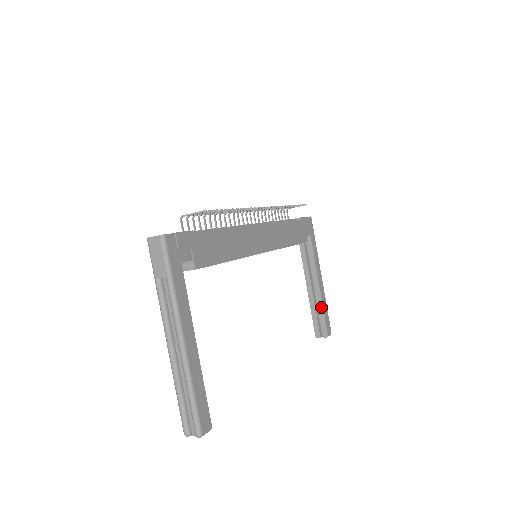
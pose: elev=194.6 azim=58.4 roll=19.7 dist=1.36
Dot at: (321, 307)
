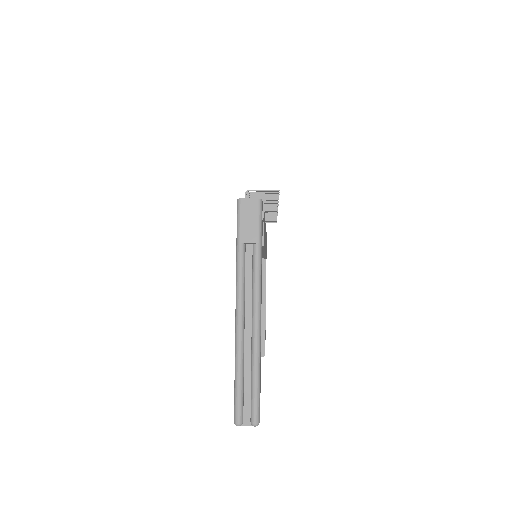
Dot at: (263, 325)
